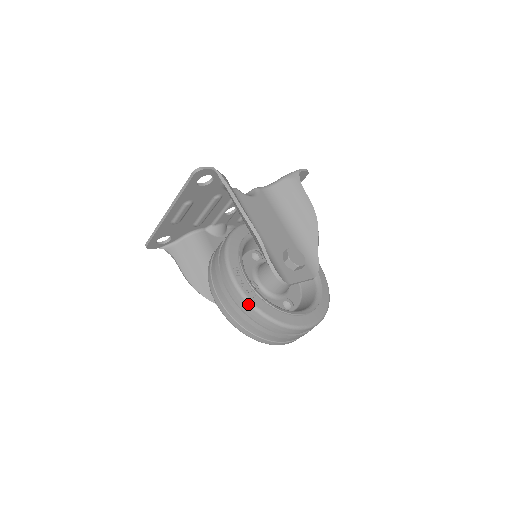
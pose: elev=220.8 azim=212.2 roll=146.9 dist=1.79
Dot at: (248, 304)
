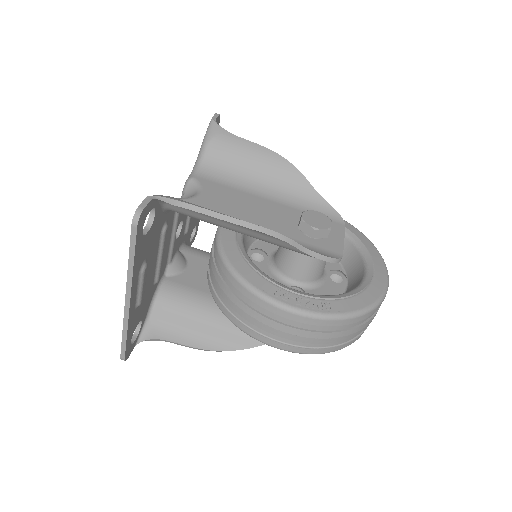
Dot at: (329, 320)
